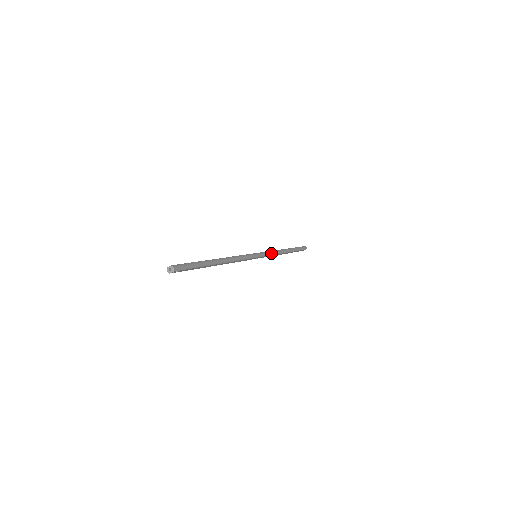
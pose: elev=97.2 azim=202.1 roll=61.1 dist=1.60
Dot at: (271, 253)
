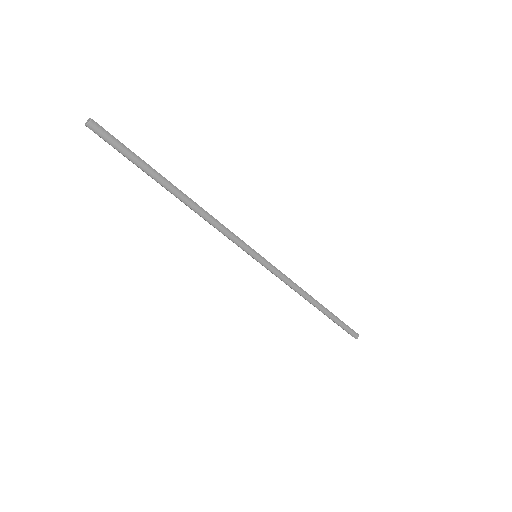
Dot at: (284, 278)
